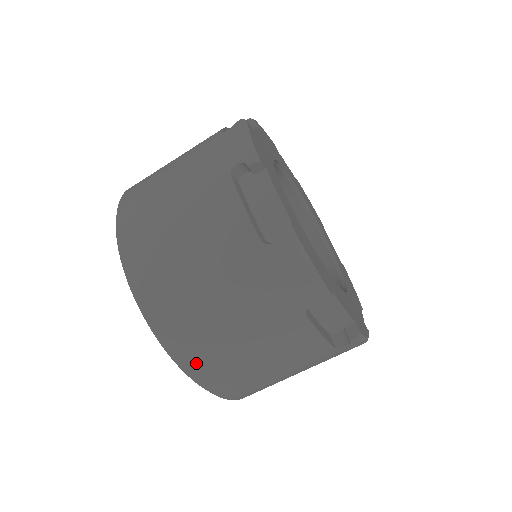
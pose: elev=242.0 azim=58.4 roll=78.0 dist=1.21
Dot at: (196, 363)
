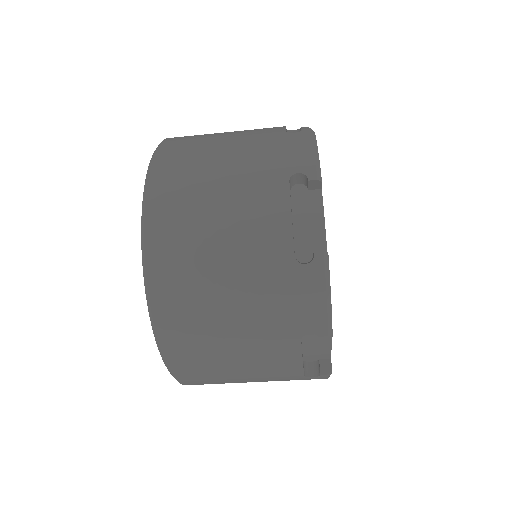
Dot at: occluded
